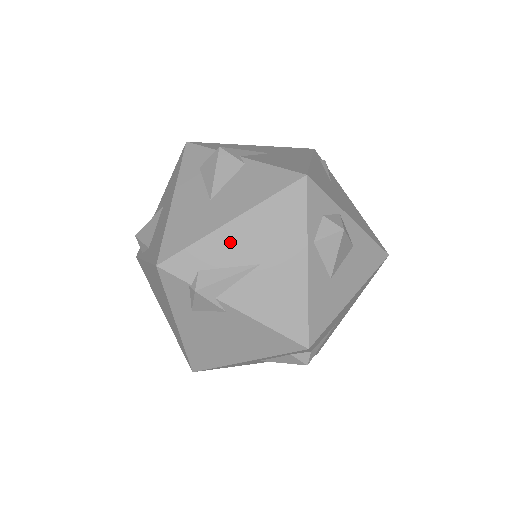
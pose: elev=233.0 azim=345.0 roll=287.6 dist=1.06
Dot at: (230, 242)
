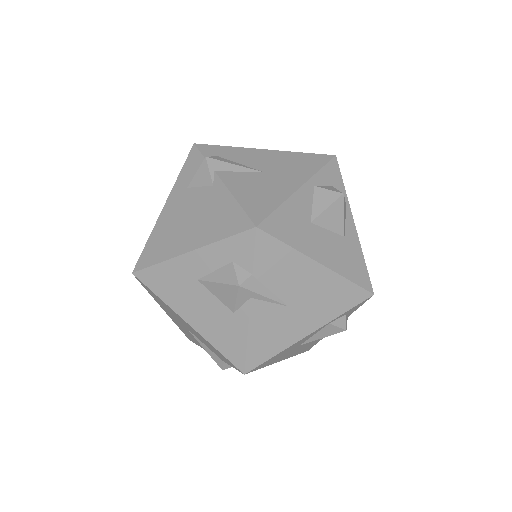
Dot at: (254, 156)
